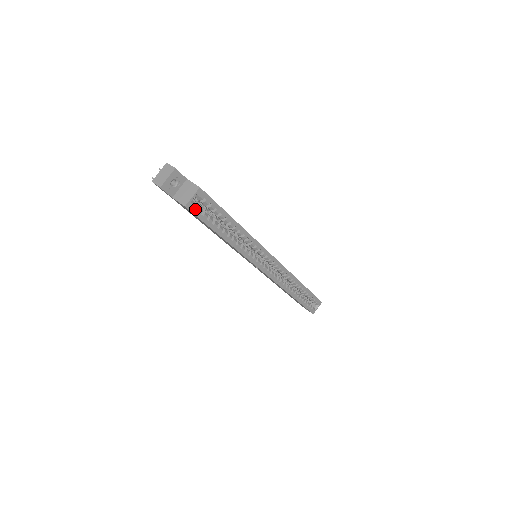
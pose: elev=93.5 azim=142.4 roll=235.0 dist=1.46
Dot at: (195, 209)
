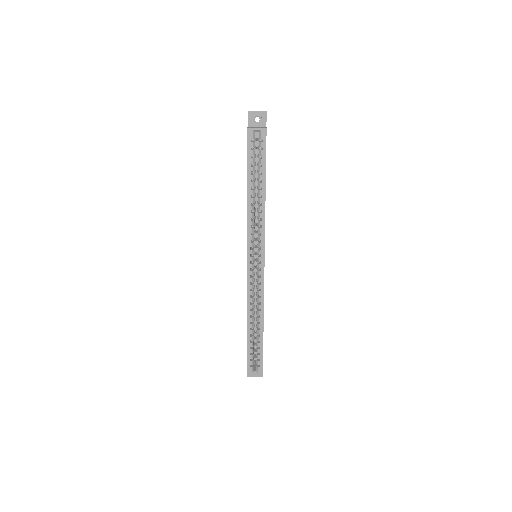
Dot at: (251, 138)
